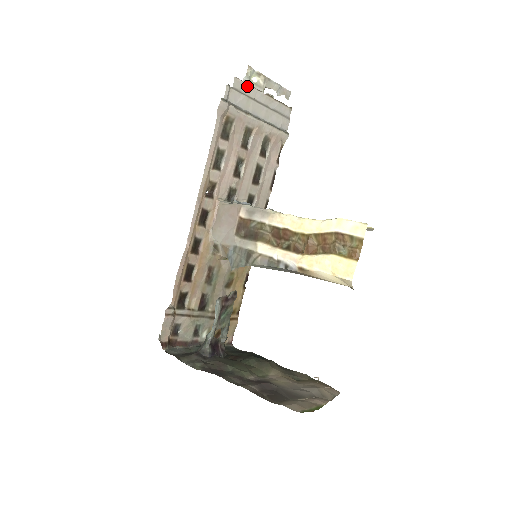
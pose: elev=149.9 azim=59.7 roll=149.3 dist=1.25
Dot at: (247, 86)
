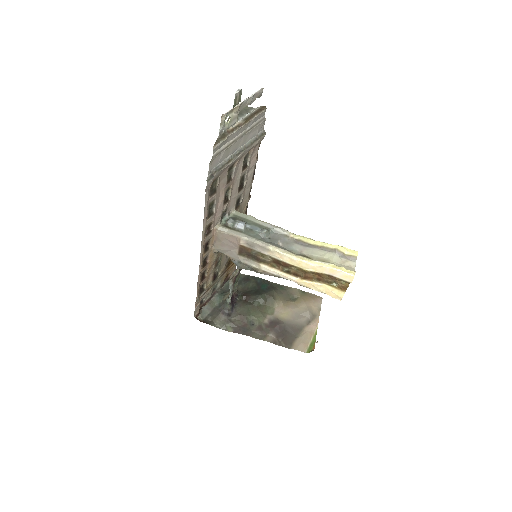
Dot at: (225, 140)
